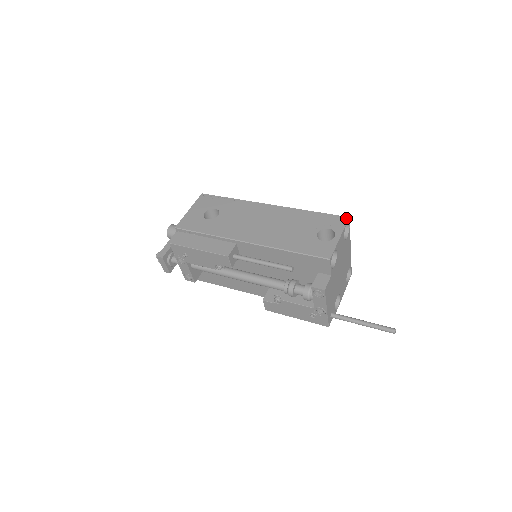
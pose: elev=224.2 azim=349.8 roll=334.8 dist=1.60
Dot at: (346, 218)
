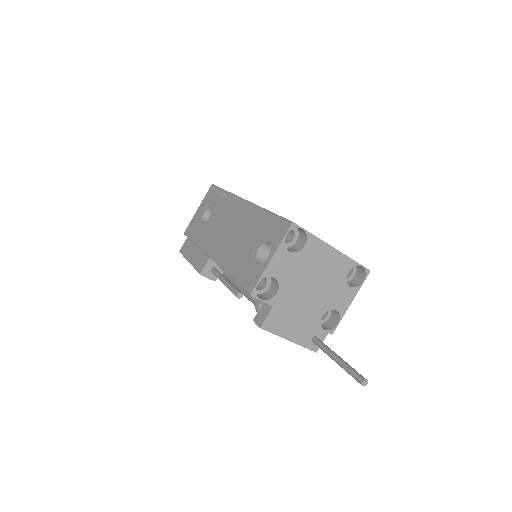
Dot at: (288, 224)
